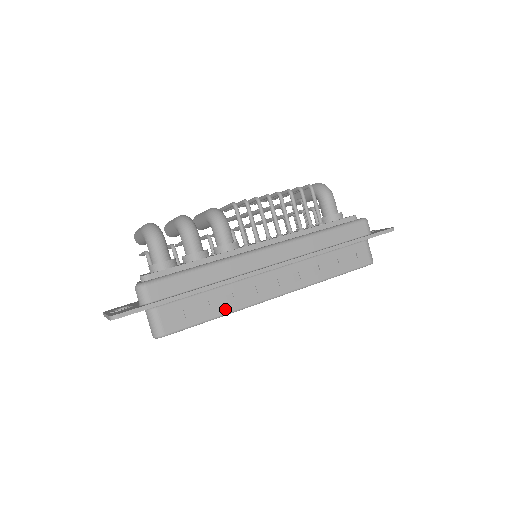
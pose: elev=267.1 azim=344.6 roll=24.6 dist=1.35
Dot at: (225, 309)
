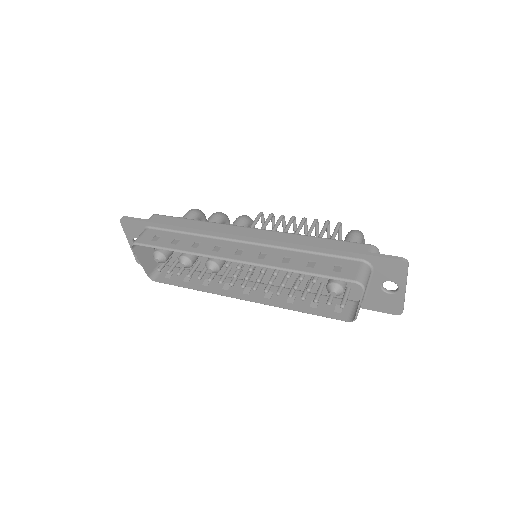
Dot at: (186, 248)
